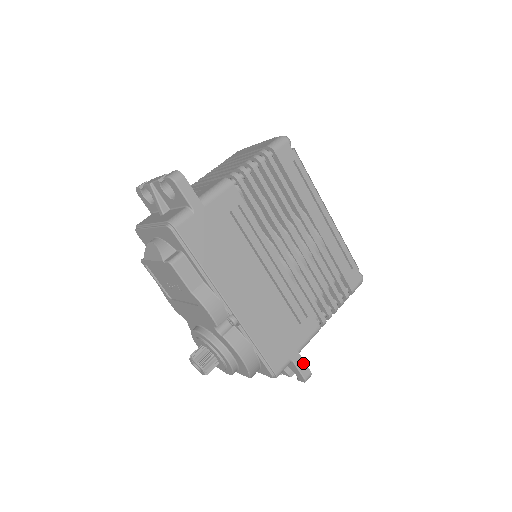
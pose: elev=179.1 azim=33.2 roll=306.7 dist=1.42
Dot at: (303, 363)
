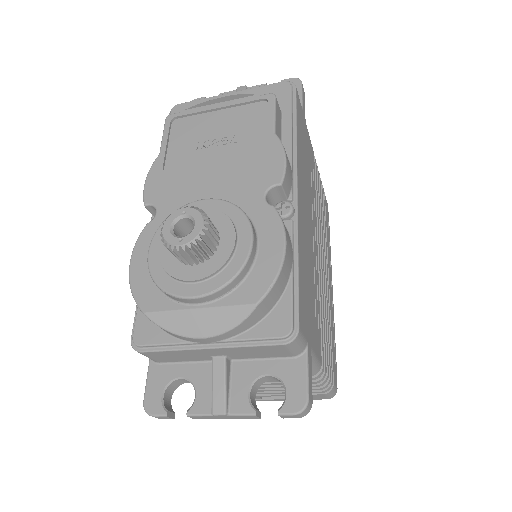
Dot at: (311, 374)
